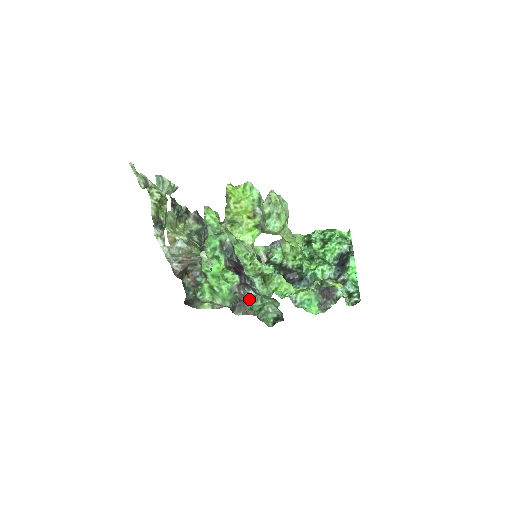
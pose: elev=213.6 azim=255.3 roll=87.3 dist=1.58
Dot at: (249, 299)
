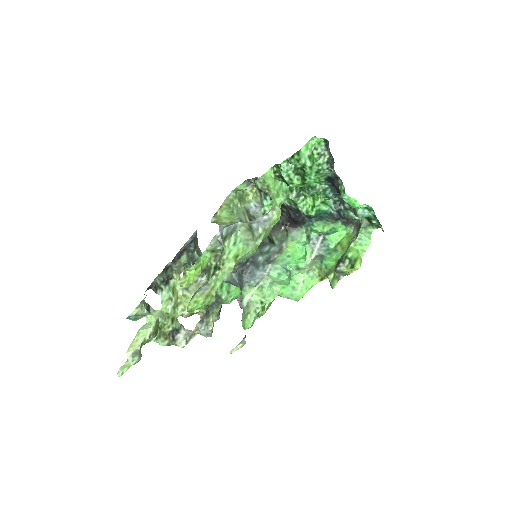
Dot at: occluded
